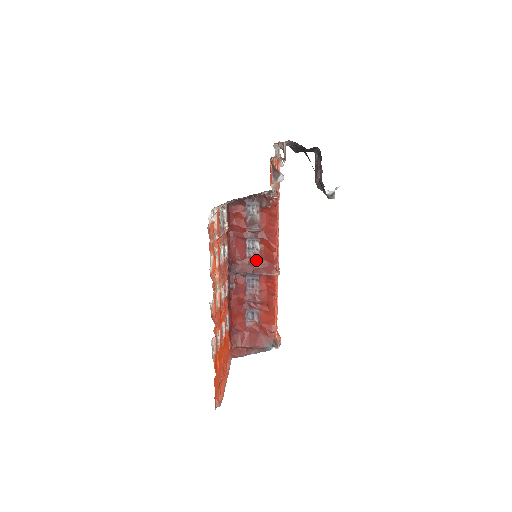
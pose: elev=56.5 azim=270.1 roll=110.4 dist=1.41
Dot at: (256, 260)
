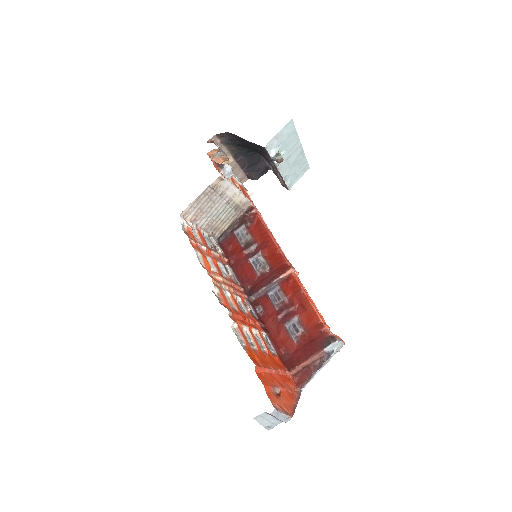
Dot at: (267, 272)
